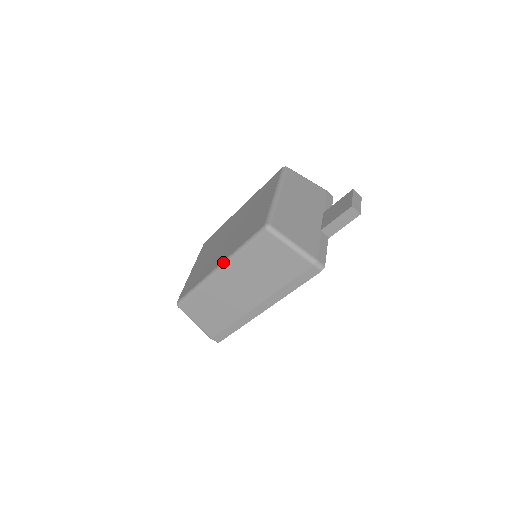
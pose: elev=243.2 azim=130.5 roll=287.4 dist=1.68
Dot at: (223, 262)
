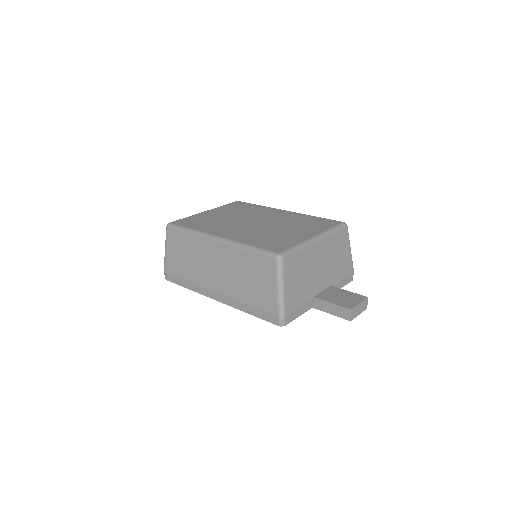
Dot at: (226, 239)
